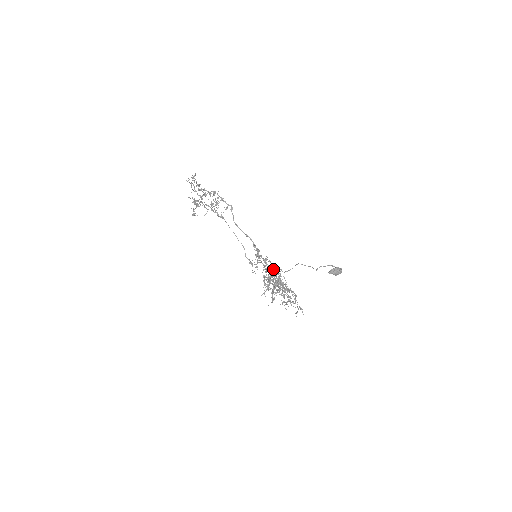
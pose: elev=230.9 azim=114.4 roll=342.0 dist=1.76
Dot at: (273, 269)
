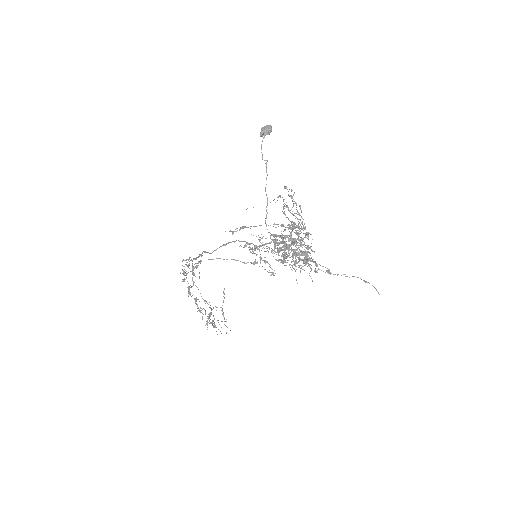
Dot at: (273, 239)
